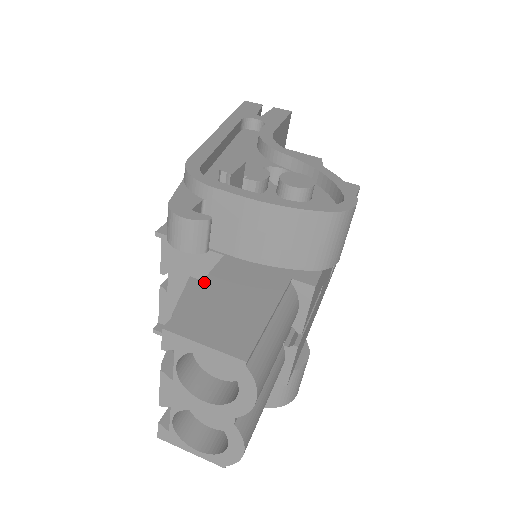
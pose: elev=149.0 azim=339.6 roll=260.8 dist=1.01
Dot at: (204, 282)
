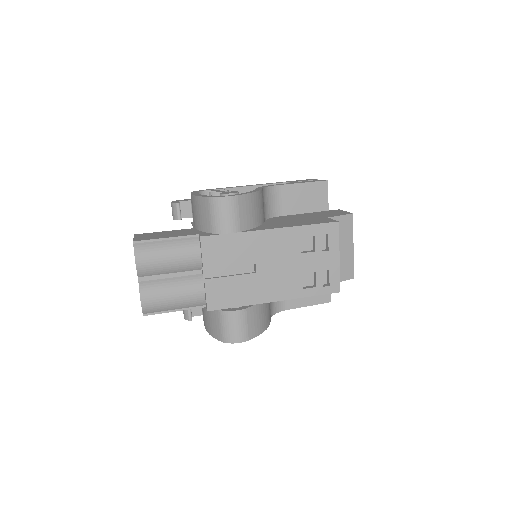
Dot at: (170, 231)
